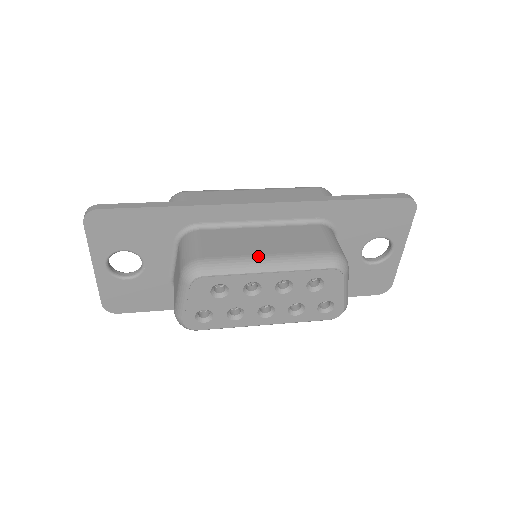
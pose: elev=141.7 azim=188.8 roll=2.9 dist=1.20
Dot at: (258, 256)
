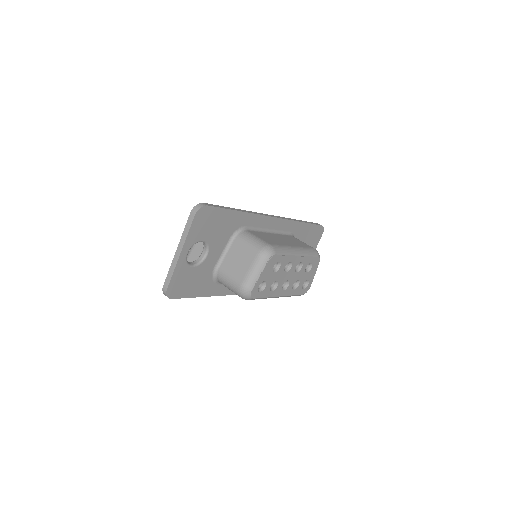
Dot at: (291, 246)
